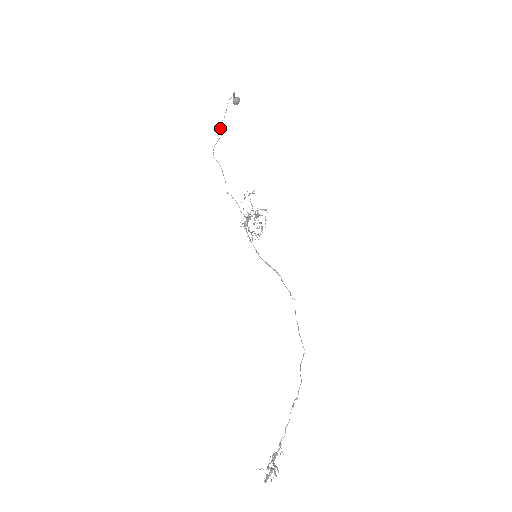
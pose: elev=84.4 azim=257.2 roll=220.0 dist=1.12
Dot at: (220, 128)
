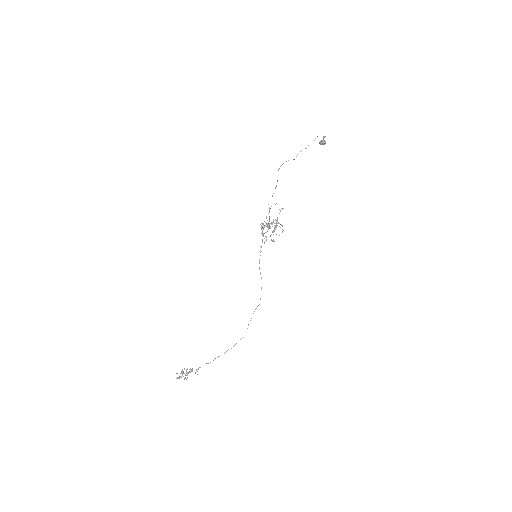
Dot at: occluded
